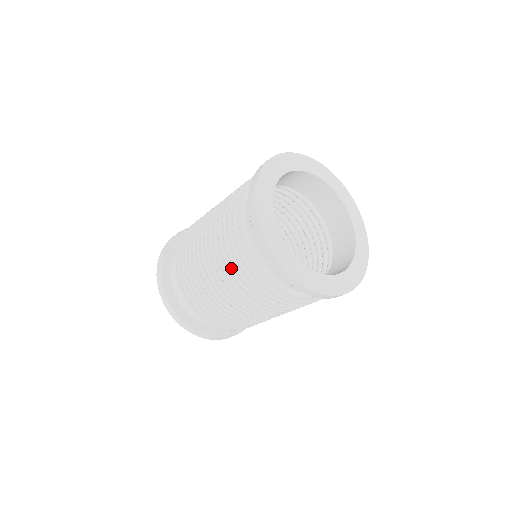
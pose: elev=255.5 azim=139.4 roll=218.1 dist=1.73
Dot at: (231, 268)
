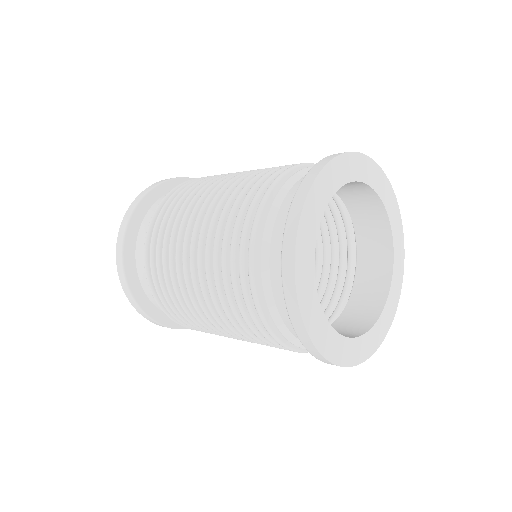
Dot at: (229, 293)
